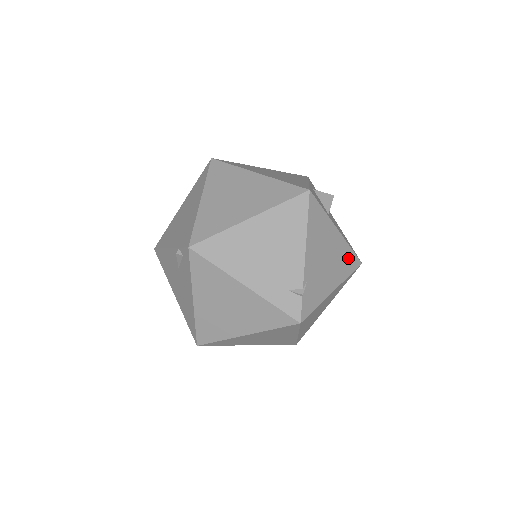
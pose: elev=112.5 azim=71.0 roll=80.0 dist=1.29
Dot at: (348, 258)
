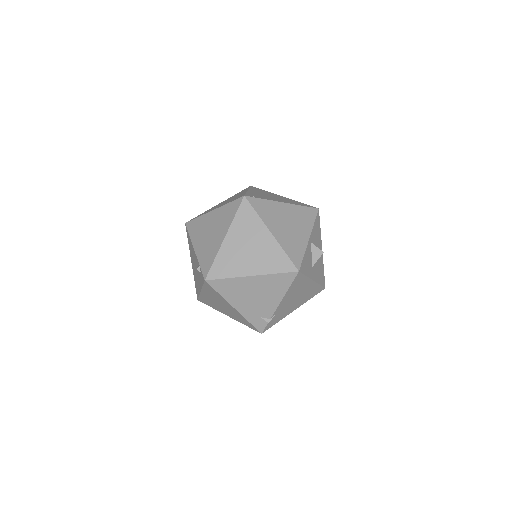
Dot at: (315, 290)
